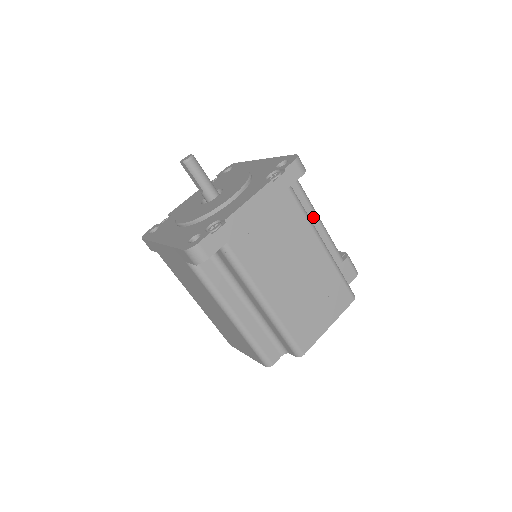
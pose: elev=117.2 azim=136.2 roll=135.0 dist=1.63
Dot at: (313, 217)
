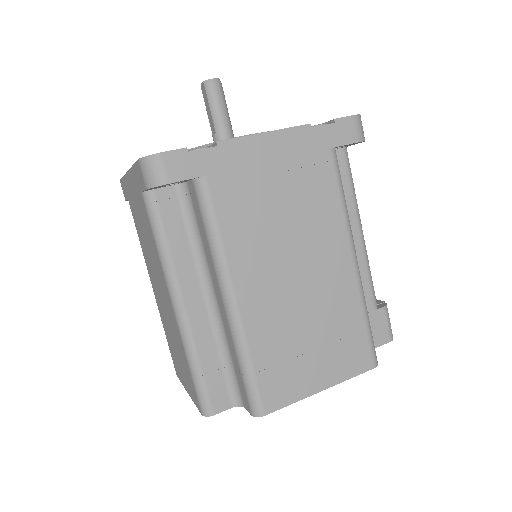
Dot at: (354, 223)
